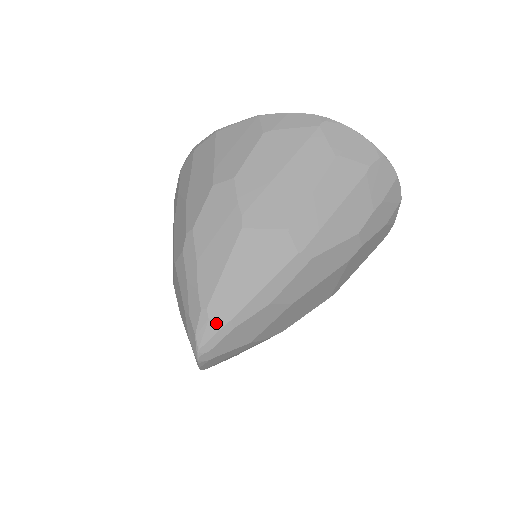
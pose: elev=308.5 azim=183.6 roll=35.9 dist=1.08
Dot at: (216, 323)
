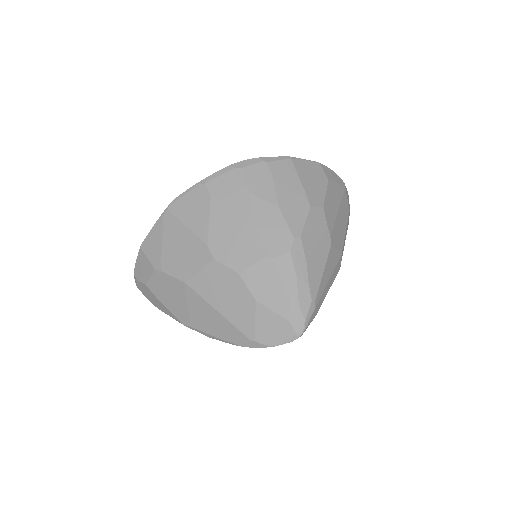
Dot at: (316, 311)
